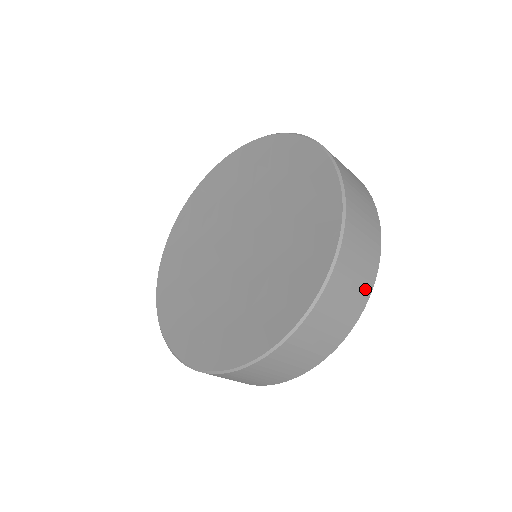
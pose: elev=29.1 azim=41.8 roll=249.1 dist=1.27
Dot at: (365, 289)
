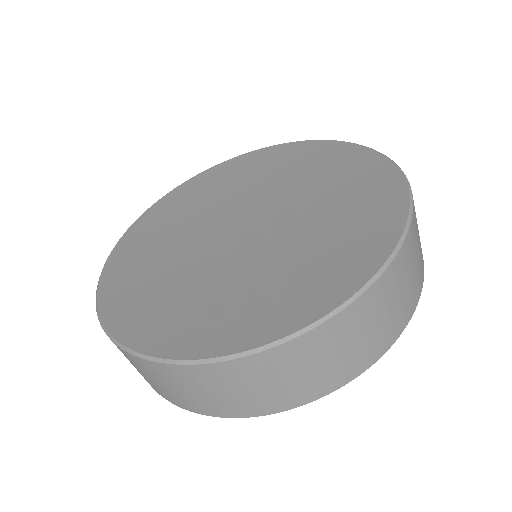
Dot at: occluded
